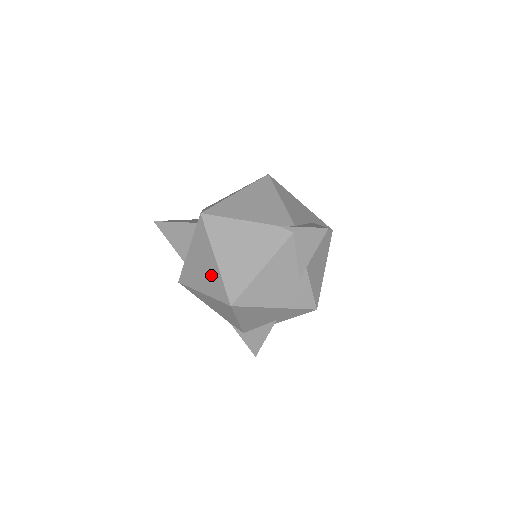
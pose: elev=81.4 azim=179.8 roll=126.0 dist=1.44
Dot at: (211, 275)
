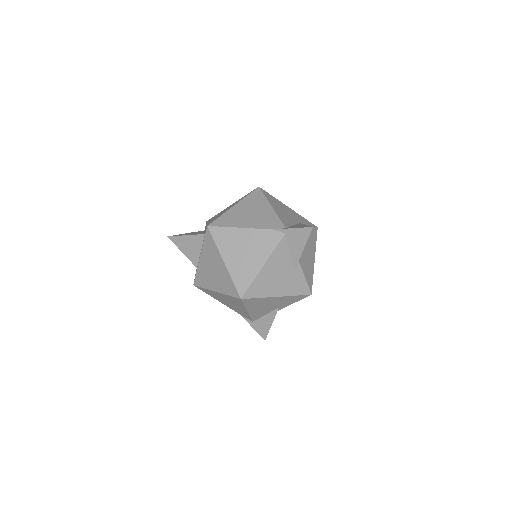
Dot at: (221, 276)
